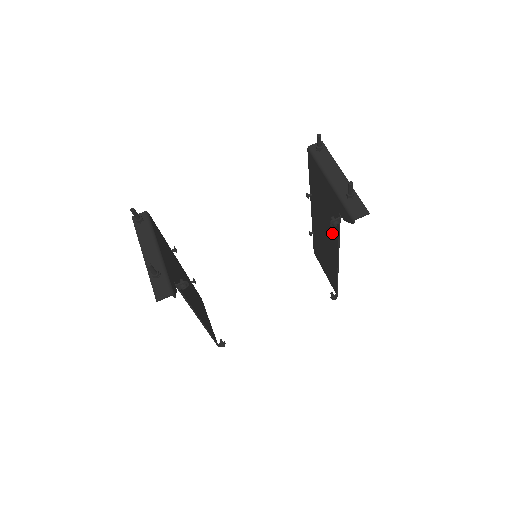
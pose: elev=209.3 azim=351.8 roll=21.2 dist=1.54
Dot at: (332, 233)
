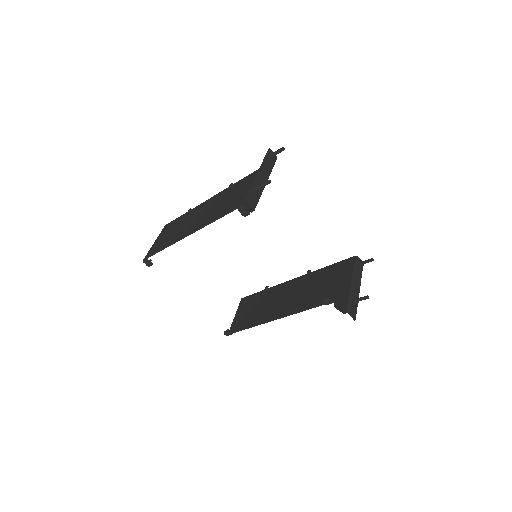
Dot at: (301, 303)
